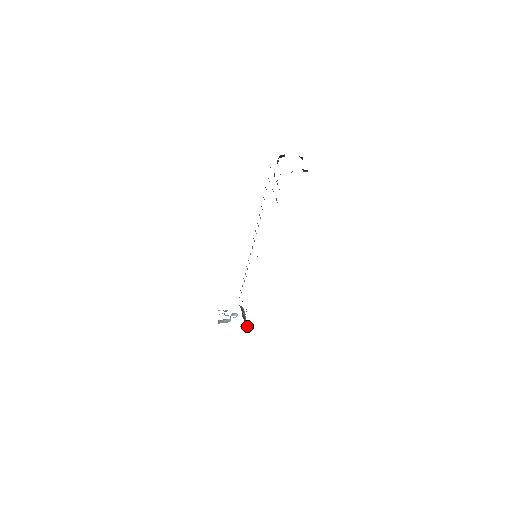
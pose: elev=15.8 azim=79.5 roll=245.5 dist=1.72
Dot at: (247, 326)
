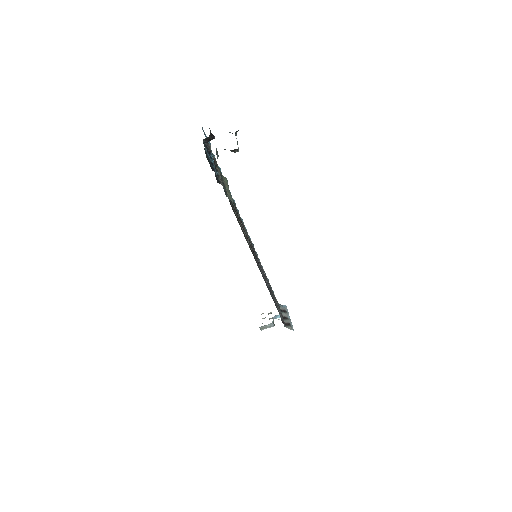
Dot at: (291, 329)
